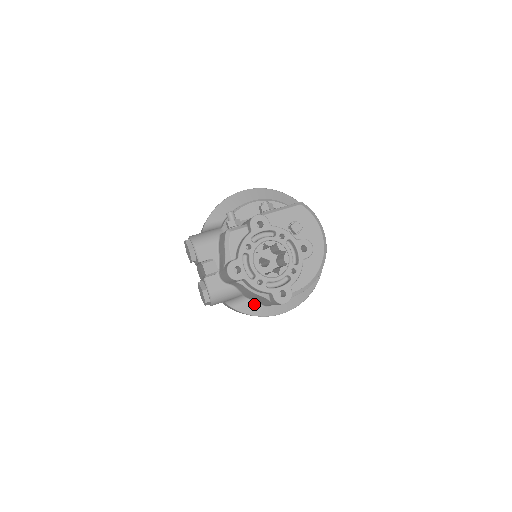
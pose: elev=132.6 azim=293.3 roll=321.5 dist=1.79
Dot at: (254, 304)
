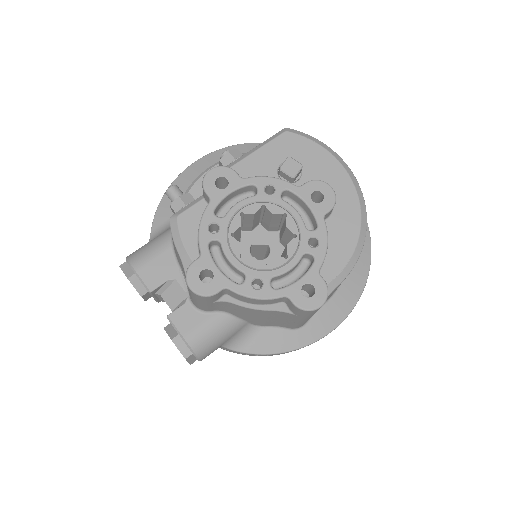
Dot at: (275, 332)
